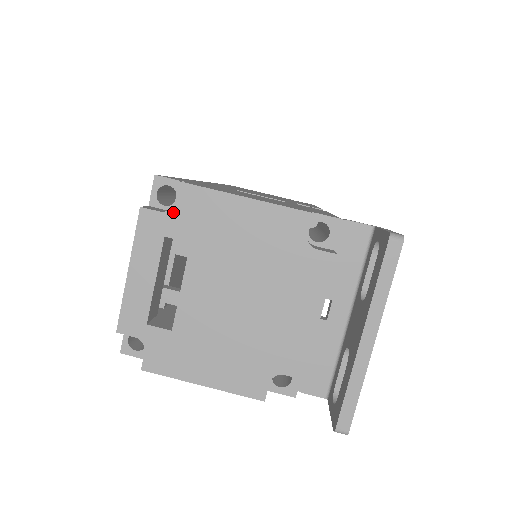
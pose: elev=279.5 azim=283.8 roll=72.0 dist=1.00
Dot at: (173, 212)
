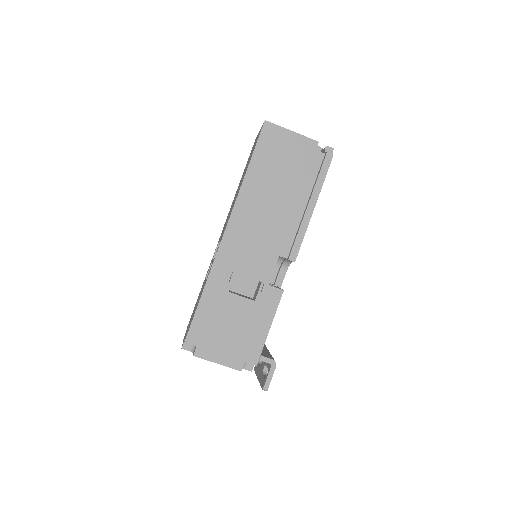
Dot at: (193, 353)
